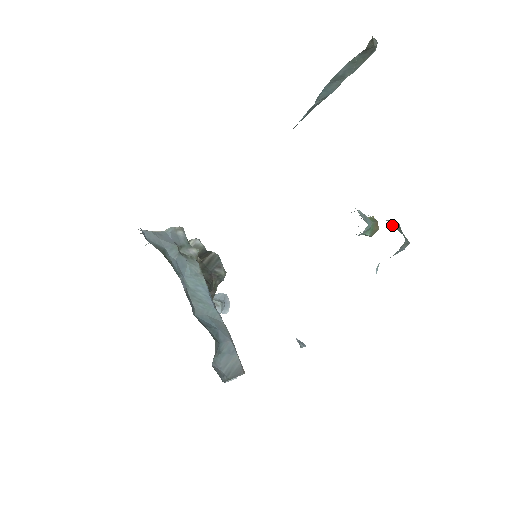
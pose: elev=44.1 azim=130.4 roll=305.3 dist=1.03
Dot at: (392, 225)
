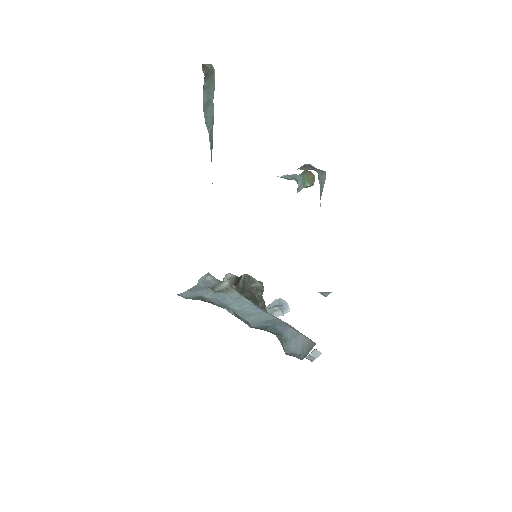
Dot at: occluded
